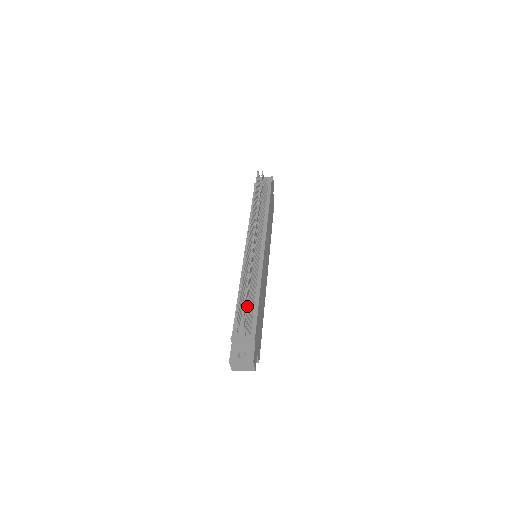
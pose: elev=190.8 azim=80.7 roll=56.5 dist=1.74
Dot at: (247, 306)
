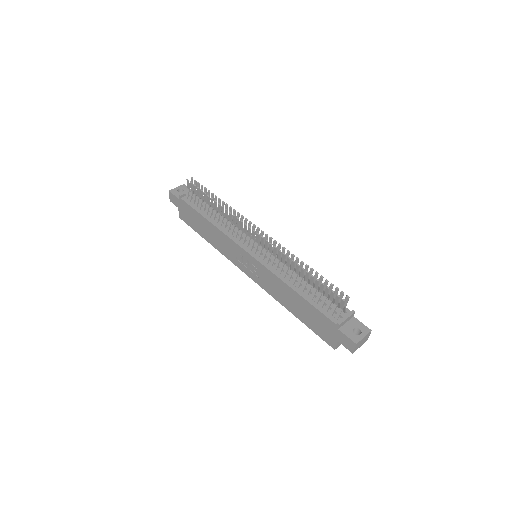
Dot at: occluded
